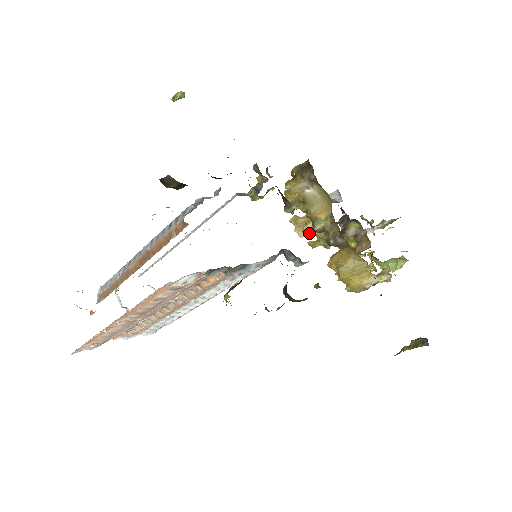
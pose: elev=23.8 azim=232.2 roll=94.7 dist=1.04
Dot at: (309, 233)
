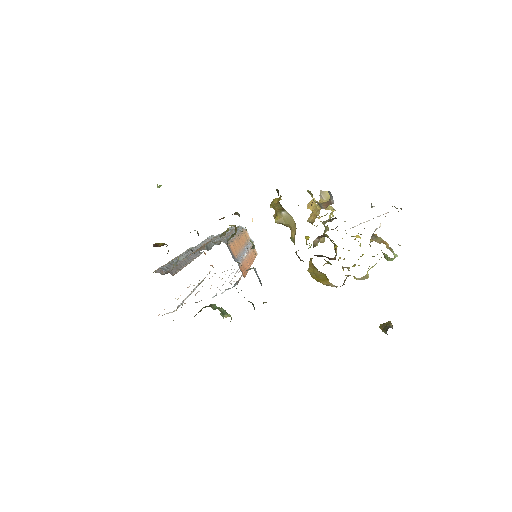
Dot at: occluded
